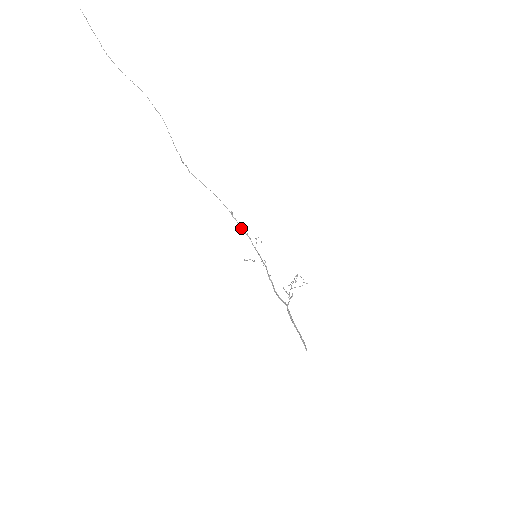
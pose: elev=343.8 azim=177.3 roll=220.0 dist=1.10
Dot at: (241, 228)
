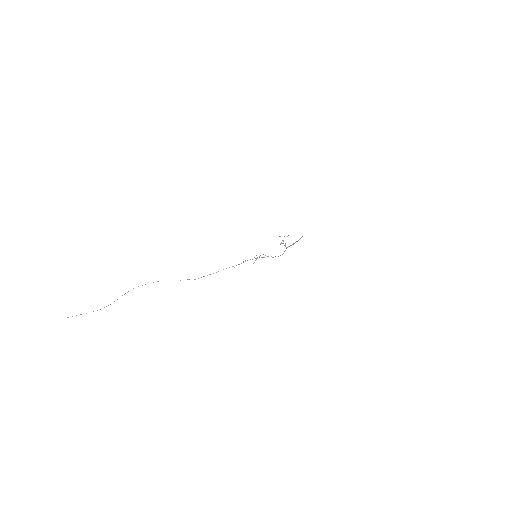
Dot at: occluded
